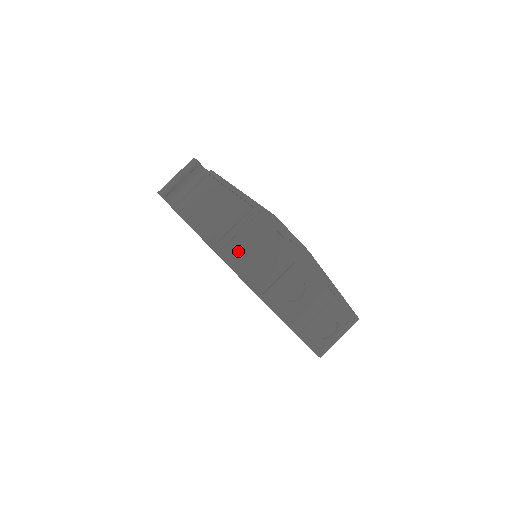
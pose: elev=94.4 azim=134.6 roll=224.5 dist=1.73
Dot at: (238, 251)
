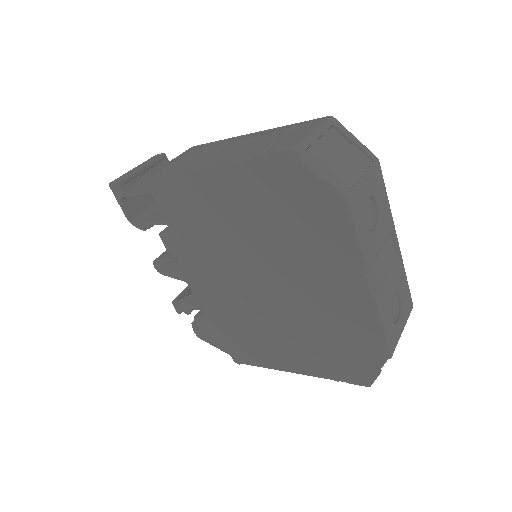
Dot at: (303, 140)
